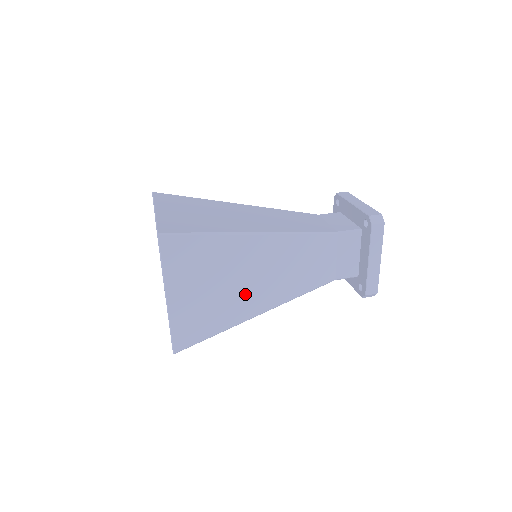
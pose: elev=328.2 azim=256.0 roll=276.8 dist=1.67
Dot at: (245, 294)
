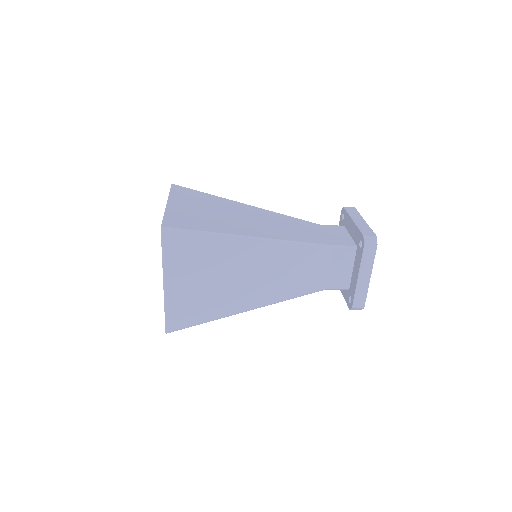
Dot at: (238, 223)
